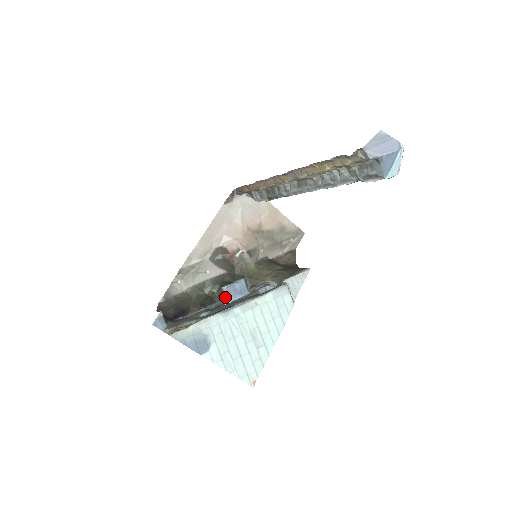
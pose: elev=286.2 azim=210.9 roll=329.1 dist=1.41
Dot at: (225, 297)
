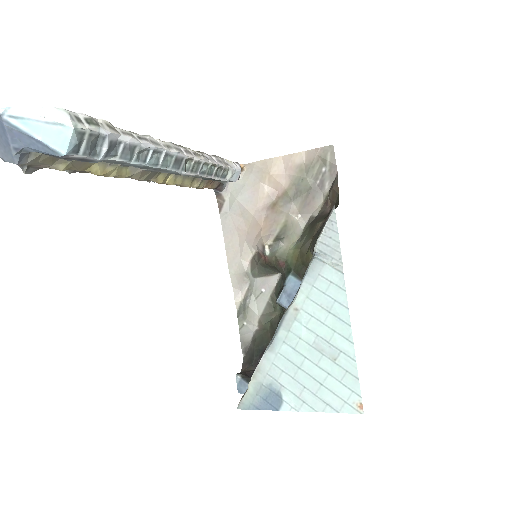
Dot at: occluded
